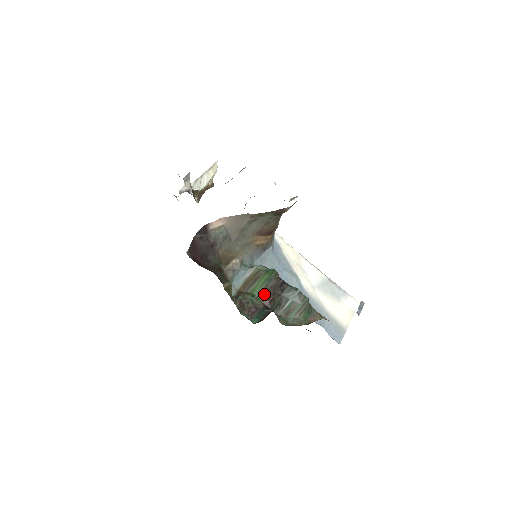
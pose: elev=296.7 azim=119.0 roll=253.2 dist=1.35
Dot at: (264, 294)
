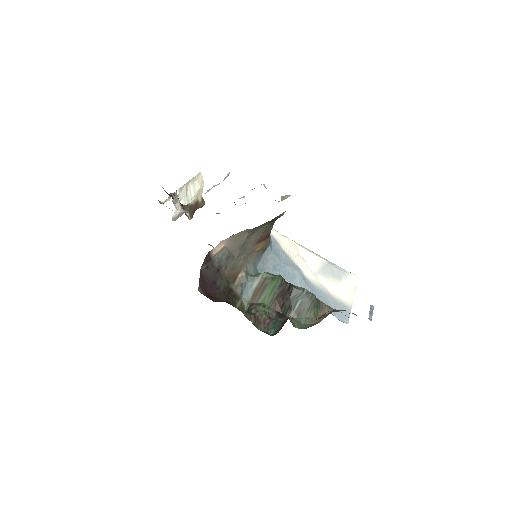
Dot at: (274, 302)
